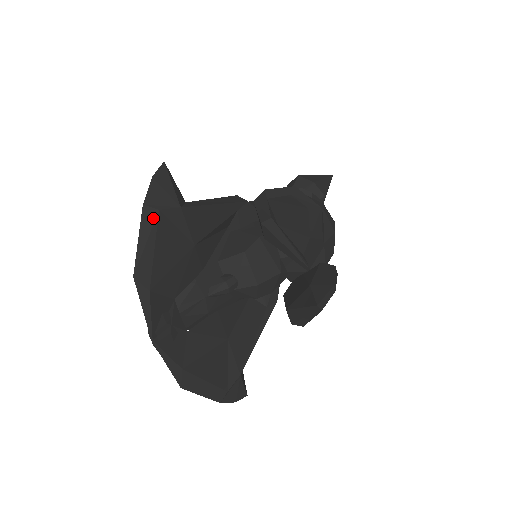
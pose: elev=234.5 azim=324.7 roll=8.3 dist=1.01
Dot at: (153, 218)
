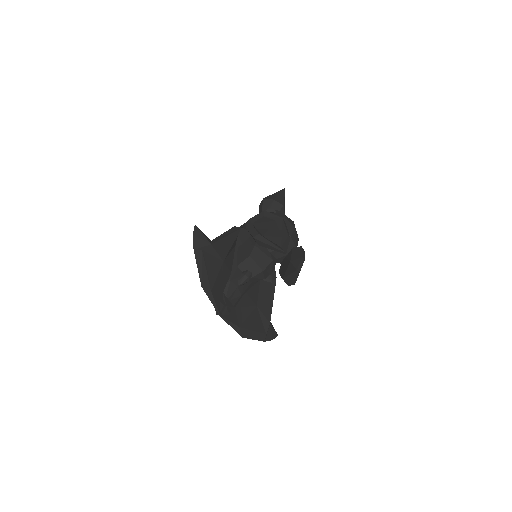
Dot at: (200, 255)
